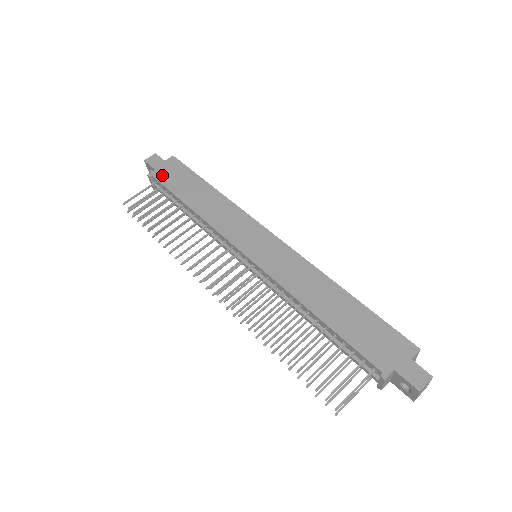
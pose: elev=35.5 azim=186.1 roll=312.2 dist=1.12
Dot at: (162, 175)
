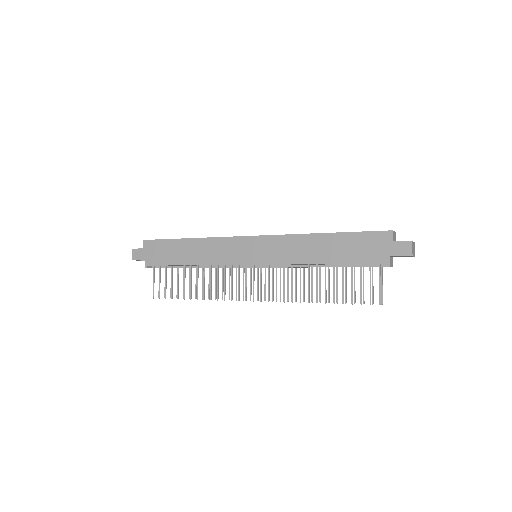
Dot at: (152, 260)
